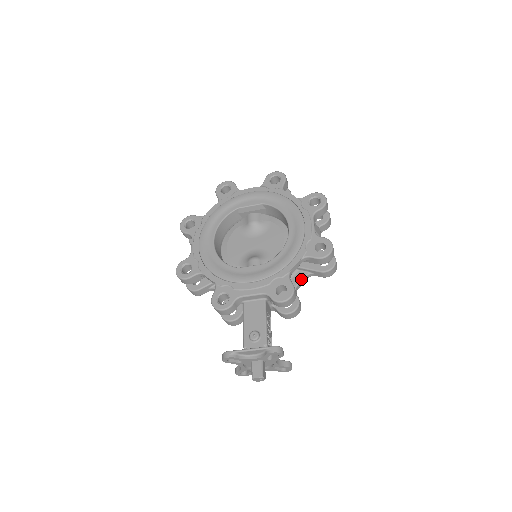
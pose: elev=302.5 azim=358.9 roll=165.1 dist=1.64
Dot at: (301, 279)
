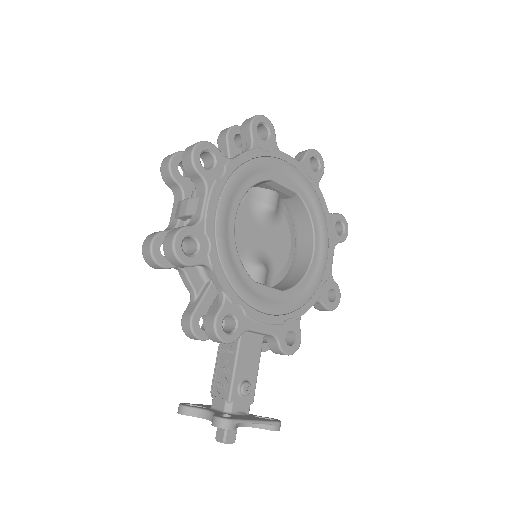
Dot at: occluded
